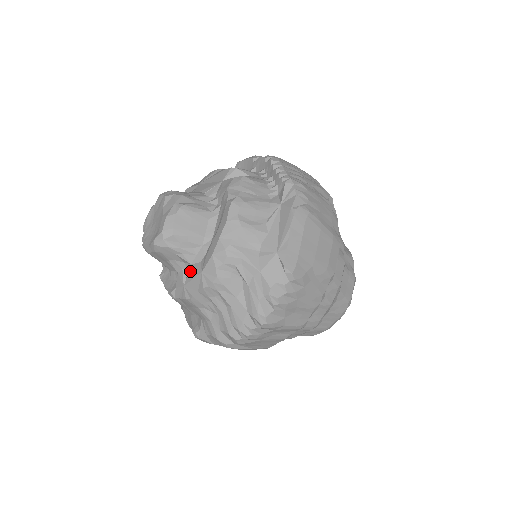
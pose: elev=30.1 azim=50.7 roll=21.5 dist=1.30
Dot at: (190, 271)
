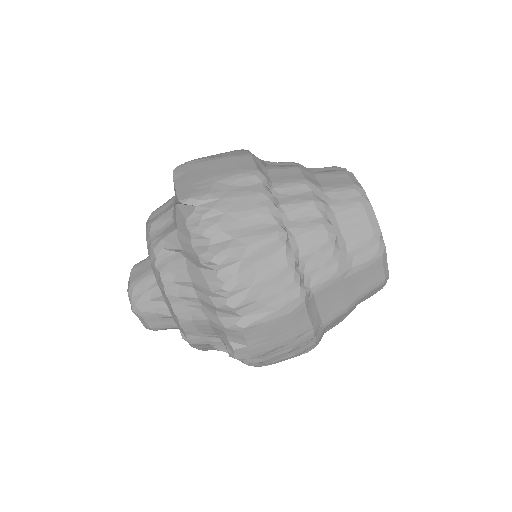
Dot at: occluded
